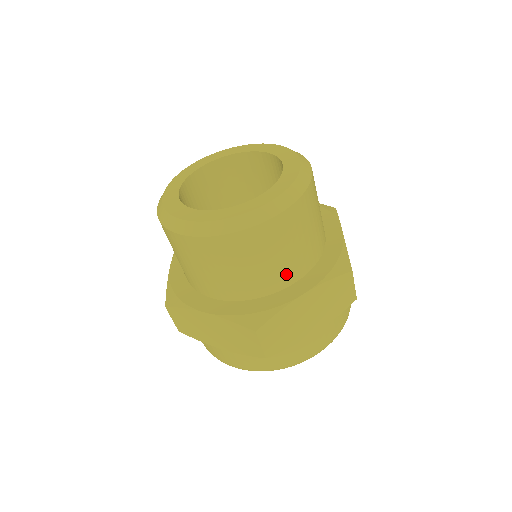
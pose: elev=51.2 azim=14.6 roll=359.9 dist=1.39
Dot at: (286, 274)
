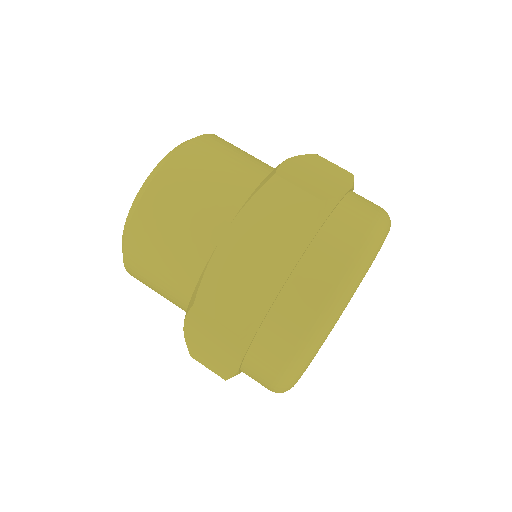
Dot at: (264, 170)
